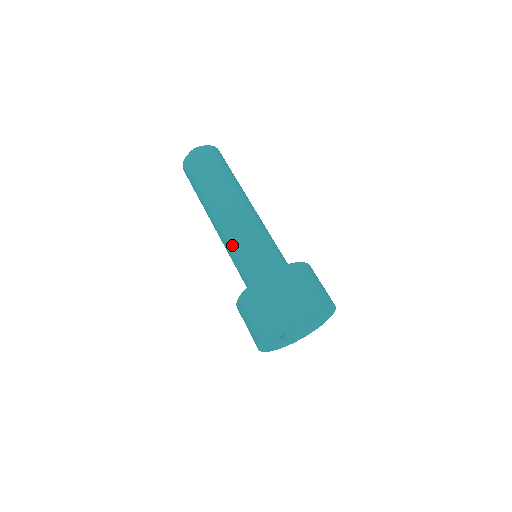
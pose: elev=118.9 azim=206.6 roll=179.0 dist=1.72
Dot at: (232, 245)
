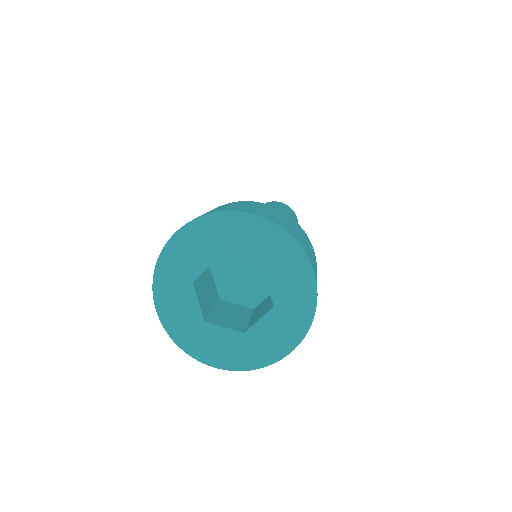
Dot at: occluded
